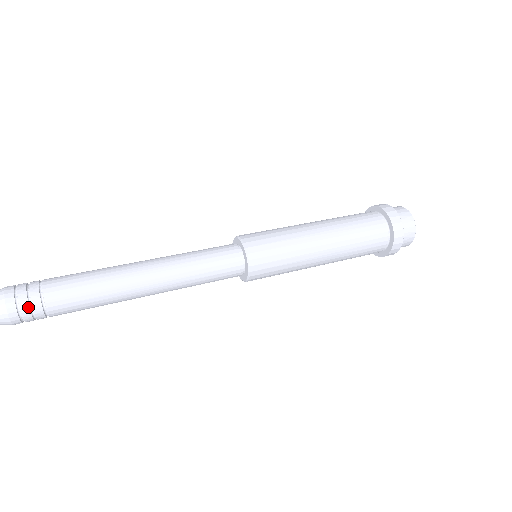
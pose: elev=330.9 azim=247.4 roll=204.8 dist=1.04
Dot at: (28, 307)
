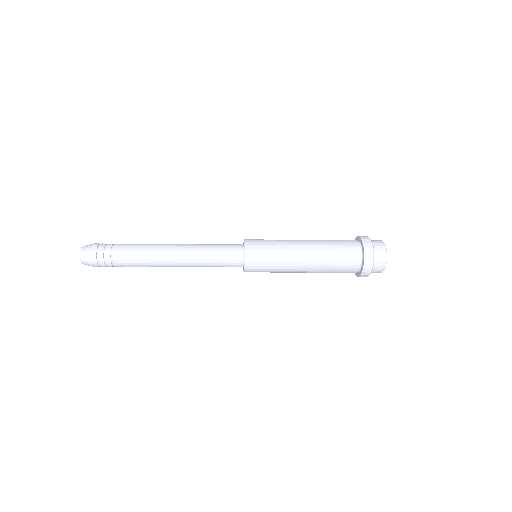
Dot at: (103, 249)
